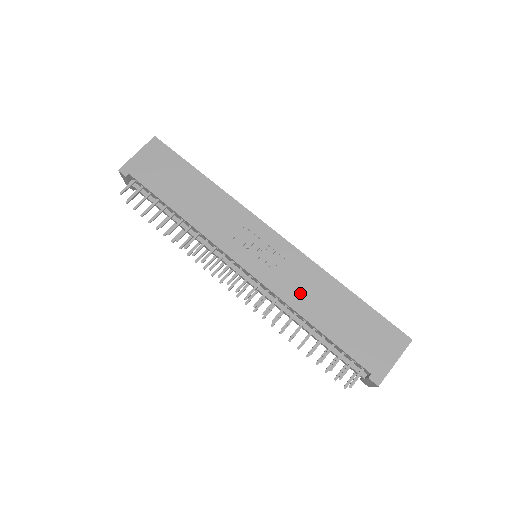
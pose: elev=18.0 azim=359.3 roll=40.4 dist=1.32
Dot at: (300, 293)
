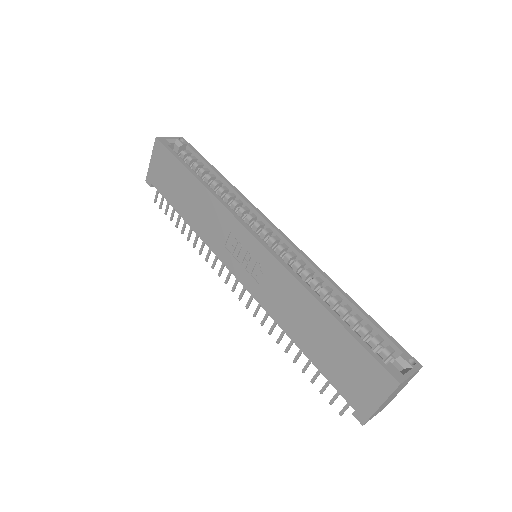
Dot at: (283, 309)
